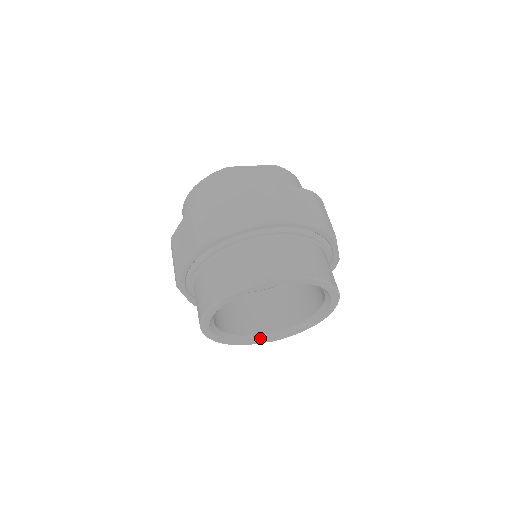
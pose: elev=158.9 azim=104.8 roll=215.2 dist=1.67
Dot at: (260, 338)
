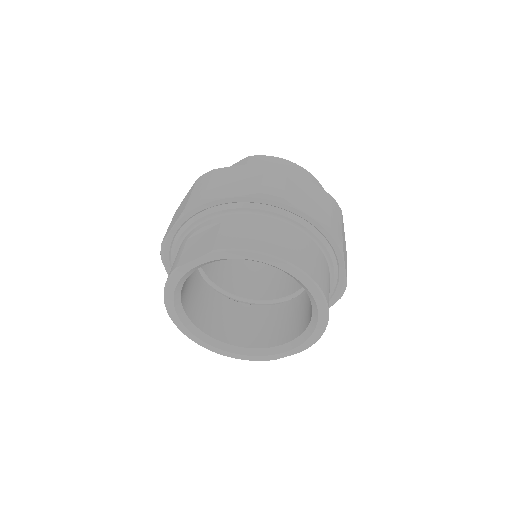
Dot at: (281, 349)
